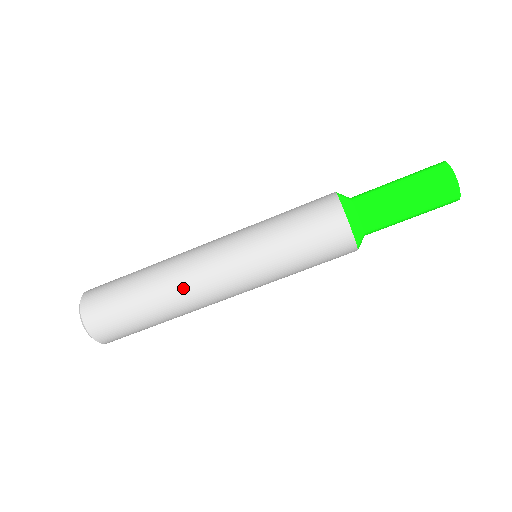
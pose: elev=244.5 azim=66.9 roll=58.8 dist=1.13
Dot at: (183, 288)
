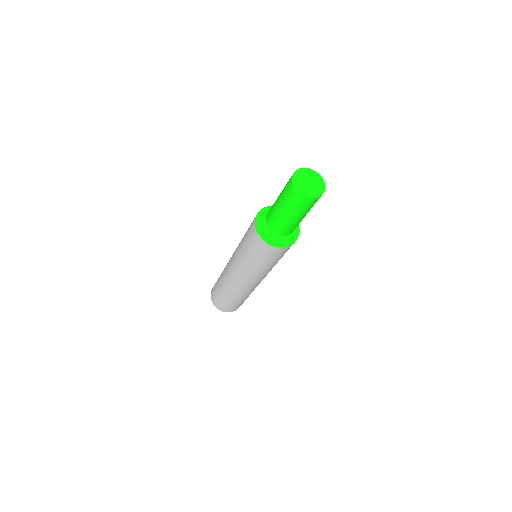
Dot at: (243, 292)
